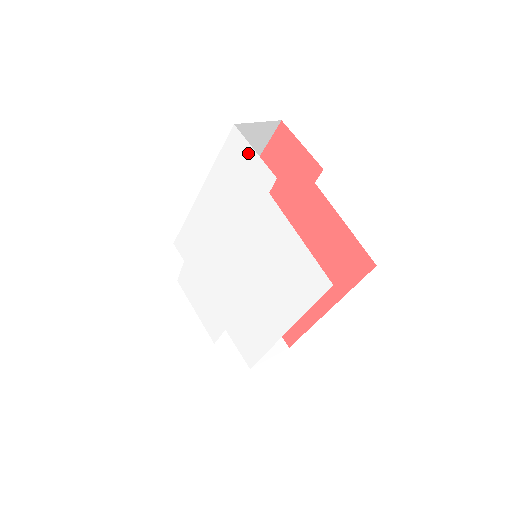
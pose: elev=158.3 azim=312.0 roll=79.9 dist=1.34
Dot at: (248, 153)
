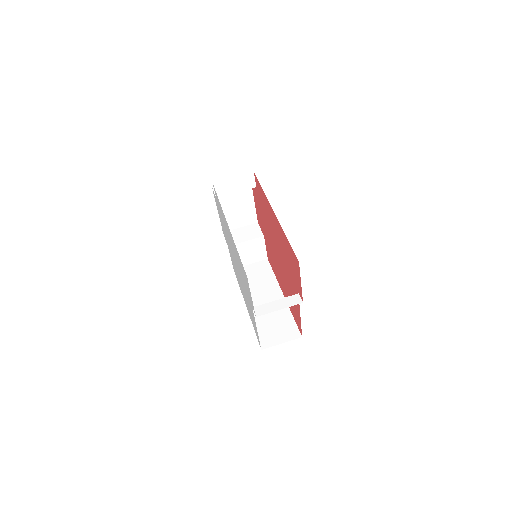
Dot at: (249, 291)
